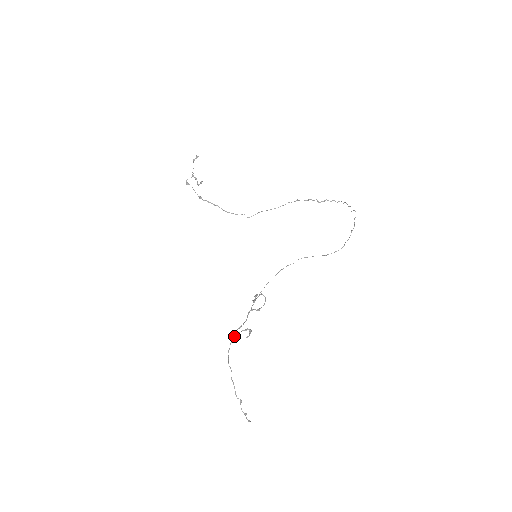
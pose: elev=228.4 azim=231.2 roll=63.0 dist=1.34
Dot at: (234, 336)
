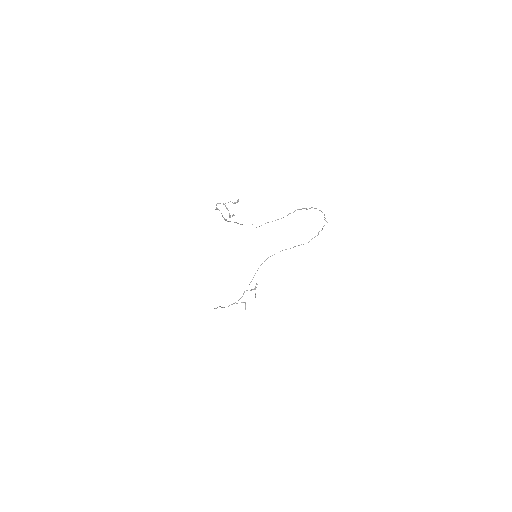
Dot at: occluded
